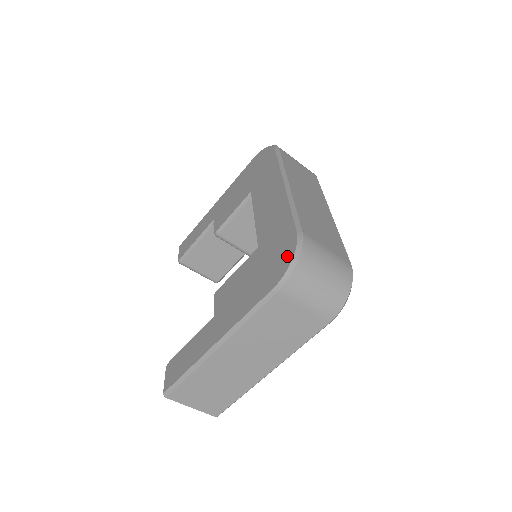
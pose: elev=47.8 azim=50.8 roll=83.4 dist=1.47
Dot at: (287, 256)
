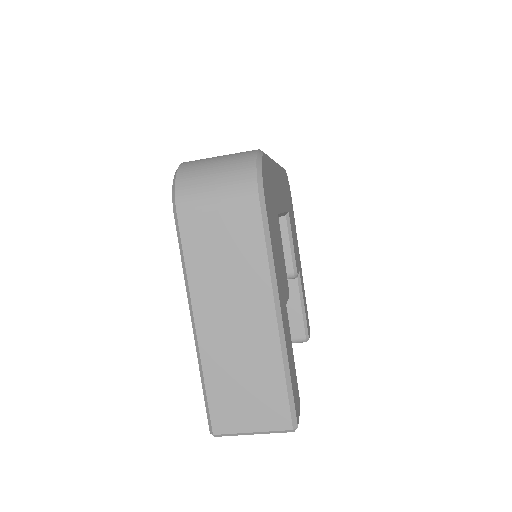
Dot at: occluded
